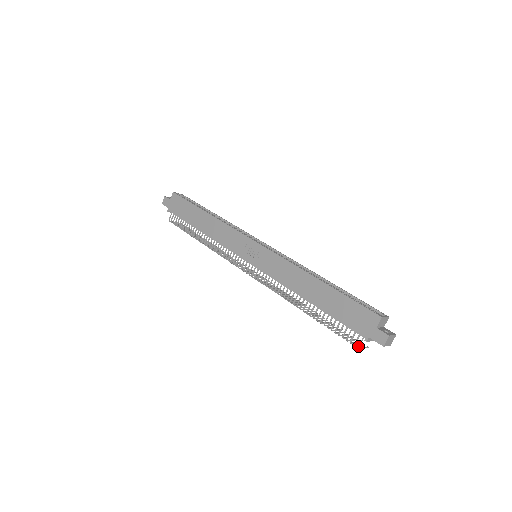
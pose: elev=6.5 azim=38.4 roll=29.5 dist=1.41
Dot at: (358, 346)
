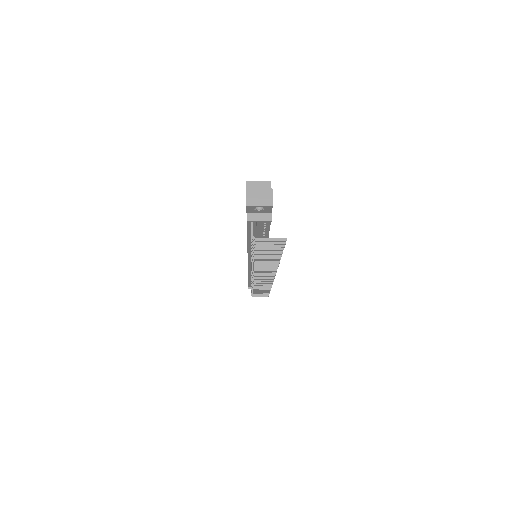
Dot at: (251, 235)
